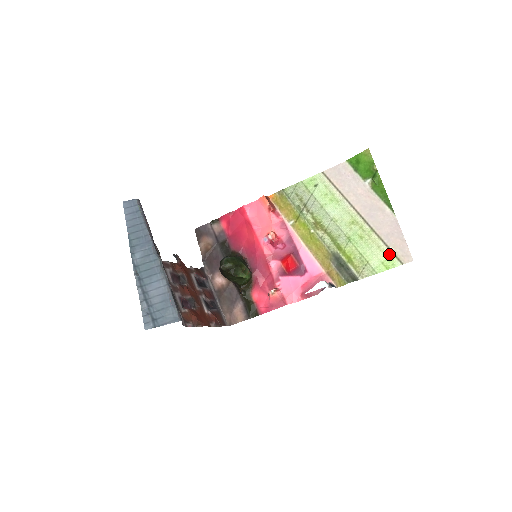
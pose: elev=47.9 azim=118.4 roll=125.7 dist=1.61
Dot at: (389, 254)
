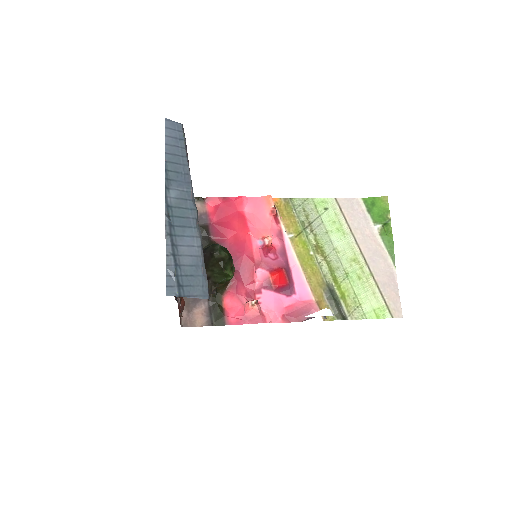
Dot at: (382, 303)
